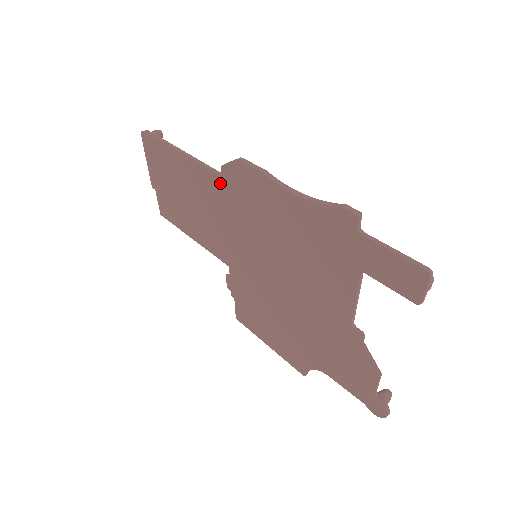
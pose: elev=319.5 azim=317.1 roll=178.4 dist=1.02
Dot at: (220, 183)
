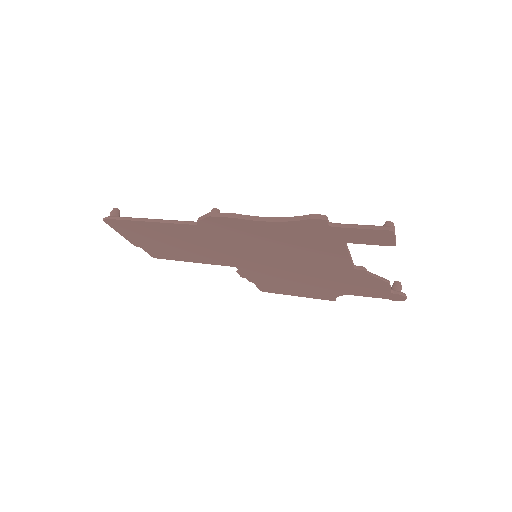
Dot at: (199, 229)
